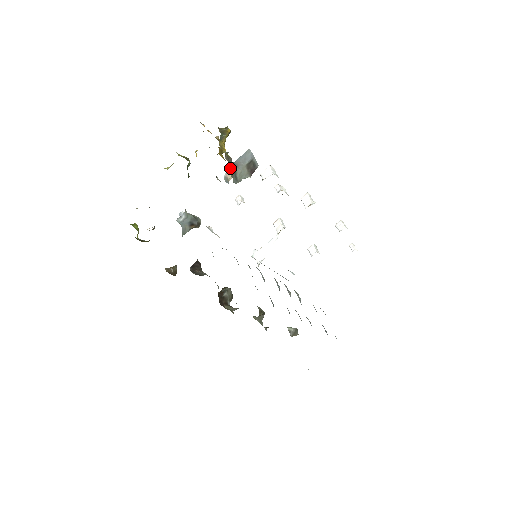
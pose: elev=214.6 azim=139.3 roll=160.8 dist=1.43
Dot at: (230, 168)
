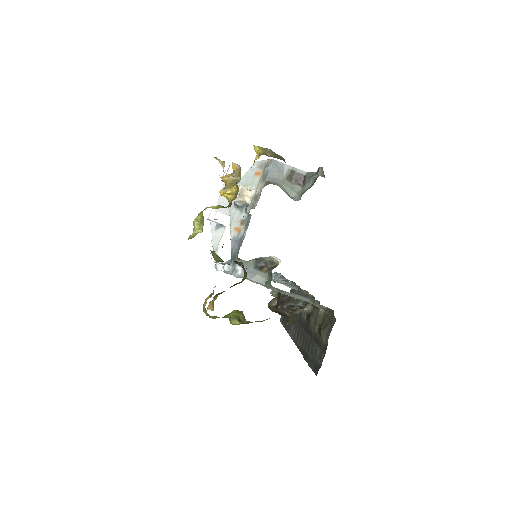
Dot at: occluded
